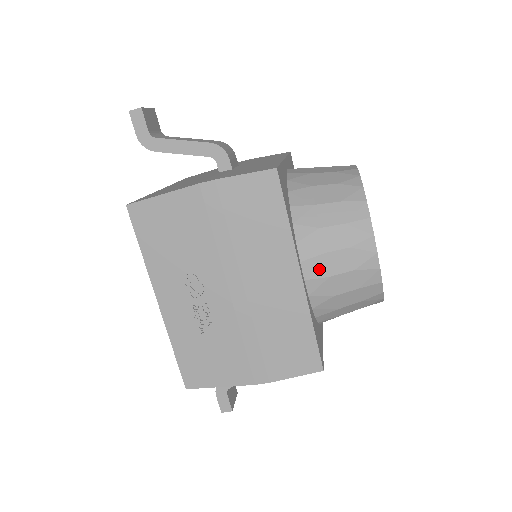
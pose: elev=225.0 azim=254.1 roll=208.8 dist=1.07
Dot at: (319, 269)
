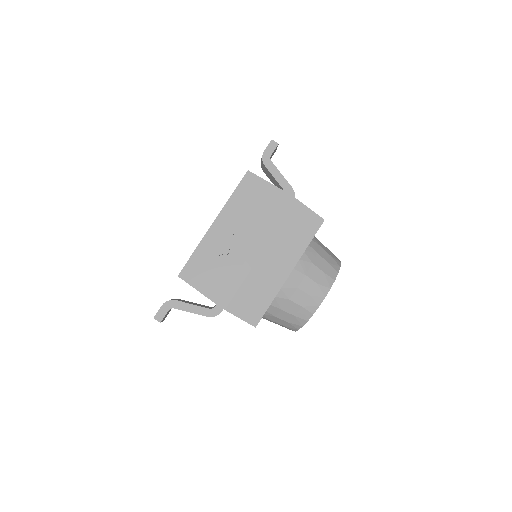
Dot at: (297, 280)
